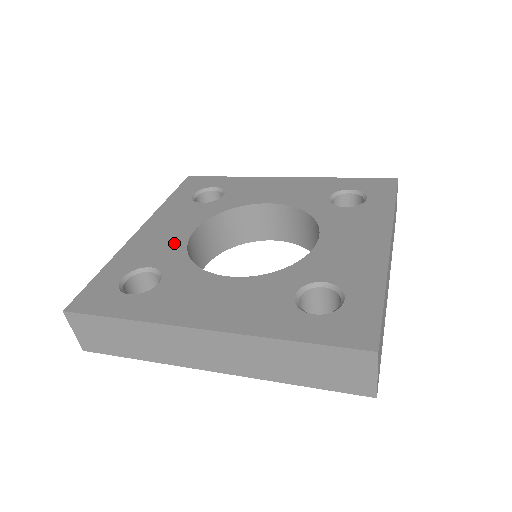
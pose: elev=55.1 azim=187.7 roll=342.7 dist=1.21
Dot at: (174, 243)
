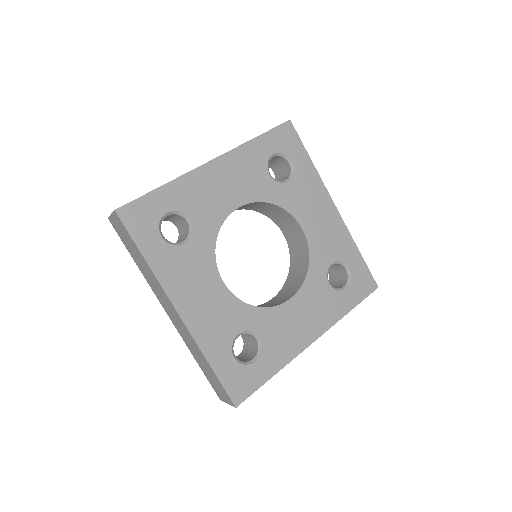
Dot at: (225, 303)
